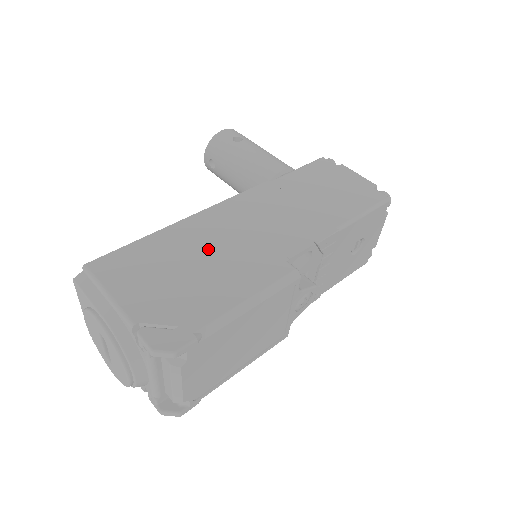
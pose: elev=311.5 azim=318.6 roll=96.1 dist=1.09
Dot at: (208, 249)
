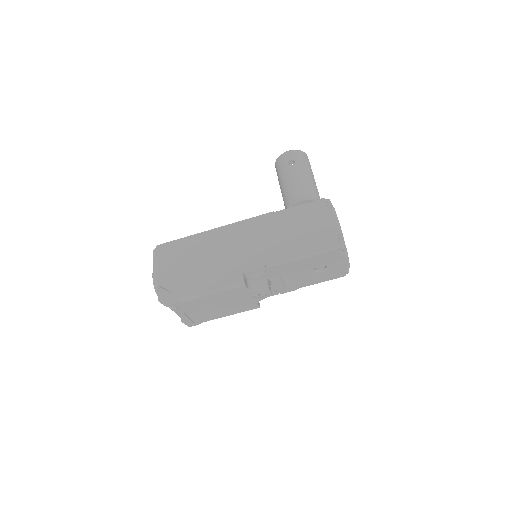
Dot at: (210, 254)
